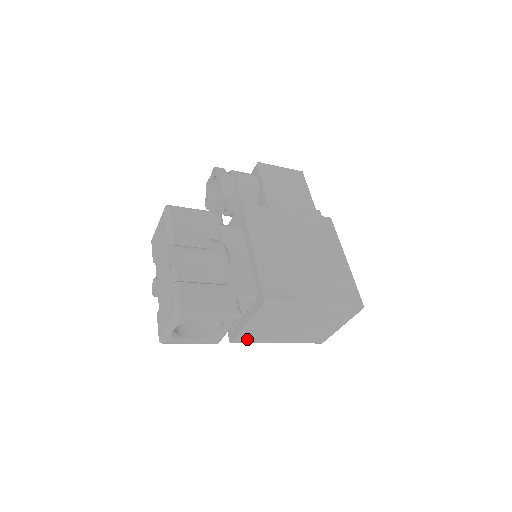
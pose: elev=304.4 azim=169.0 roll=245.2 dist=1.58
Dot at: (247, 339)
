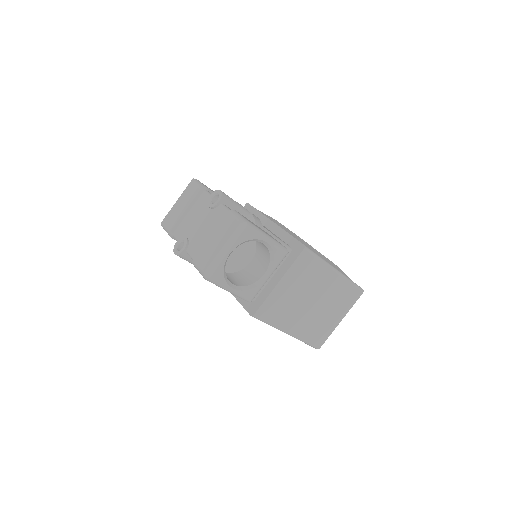
Dot at: (268, 313)
